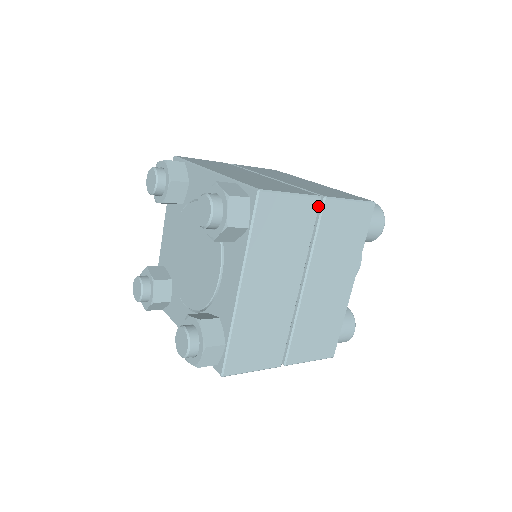
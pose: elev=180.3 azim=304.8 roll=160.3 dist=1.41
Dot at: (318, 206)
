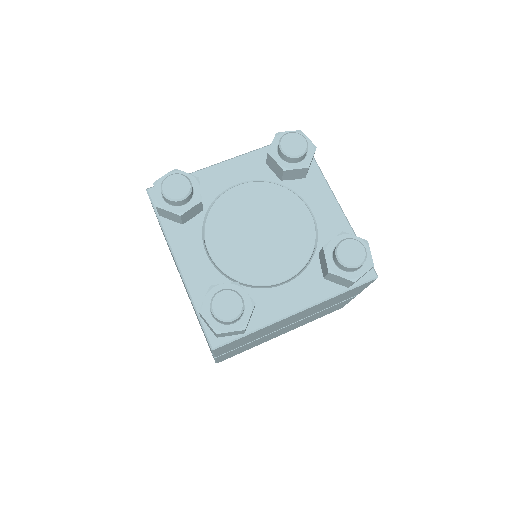
Dot at: (353, 296)
